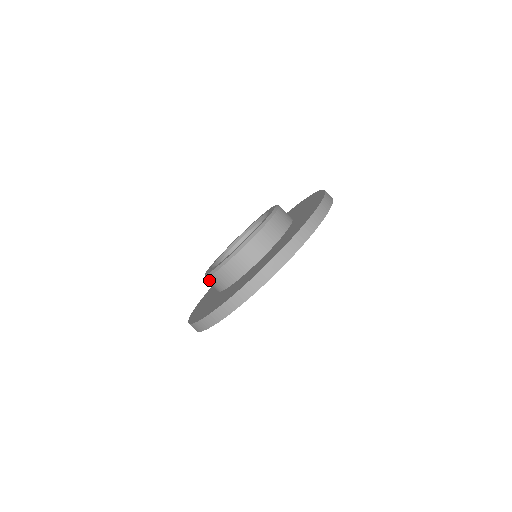
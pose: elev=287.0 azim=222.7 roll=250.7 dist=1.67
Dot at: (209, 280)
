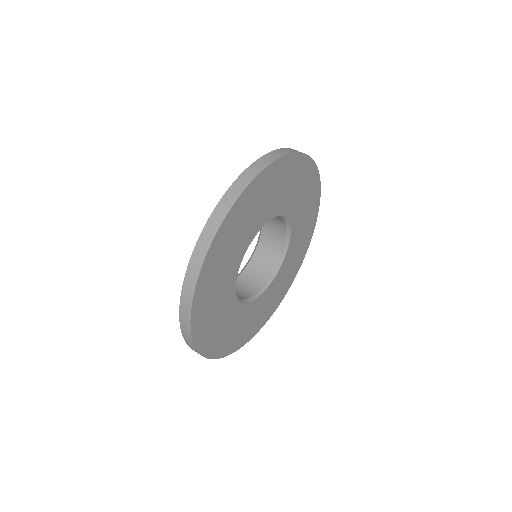
Dot at: occluded
